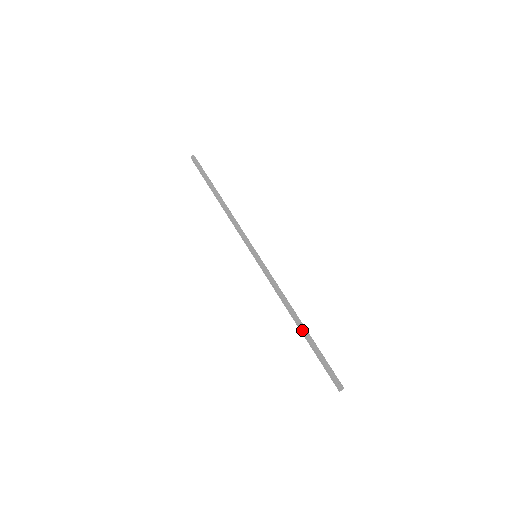
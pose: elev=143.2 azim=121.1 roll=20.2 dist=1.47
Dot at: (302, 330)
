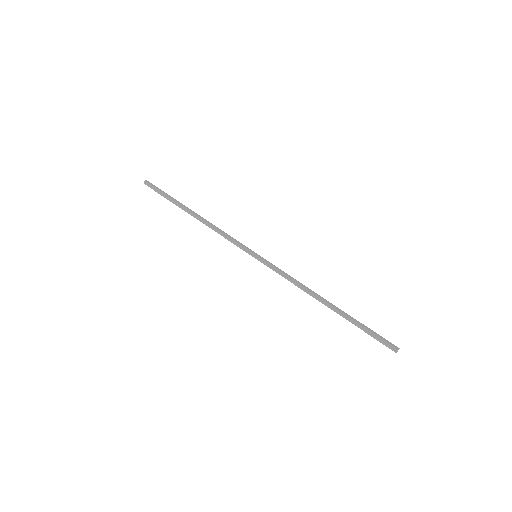
Dot at: (336, 308)
